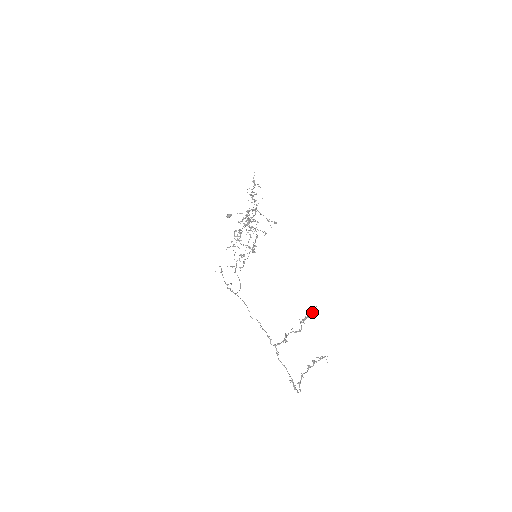
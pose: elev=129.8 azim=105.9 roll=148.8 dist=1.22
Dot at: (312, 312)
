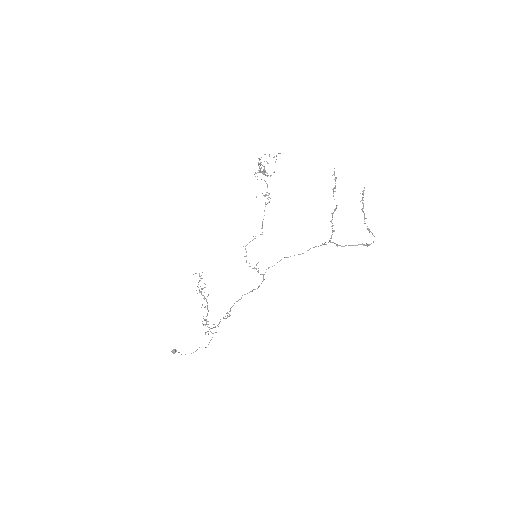
Dot at: occluded
